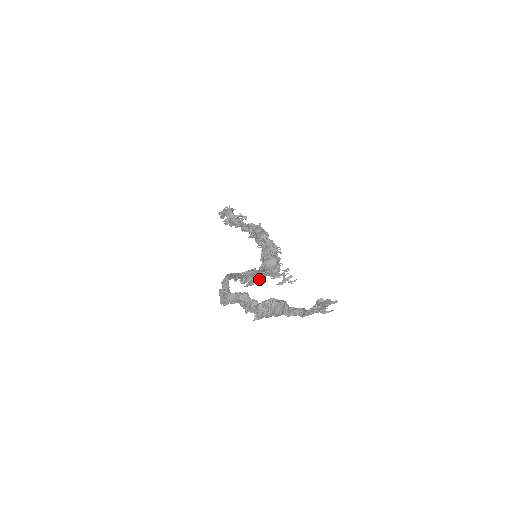
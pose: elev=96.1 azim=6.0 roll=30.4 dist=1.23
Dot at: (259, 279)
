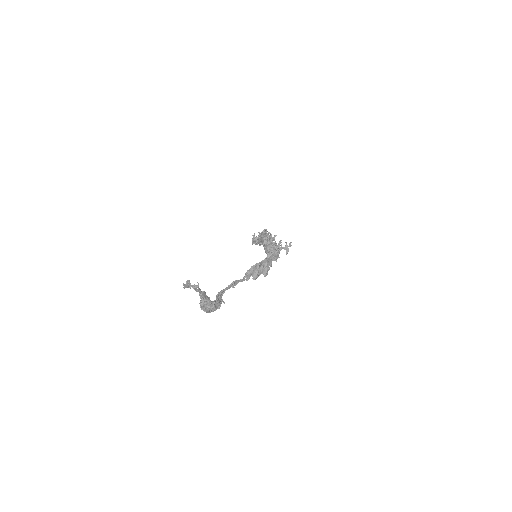
Dot at: (266, 266)
